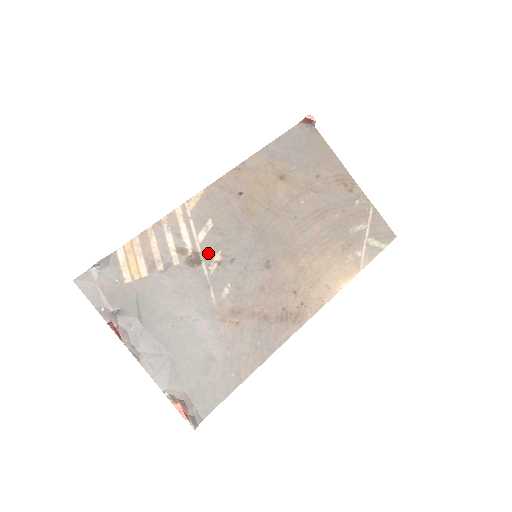
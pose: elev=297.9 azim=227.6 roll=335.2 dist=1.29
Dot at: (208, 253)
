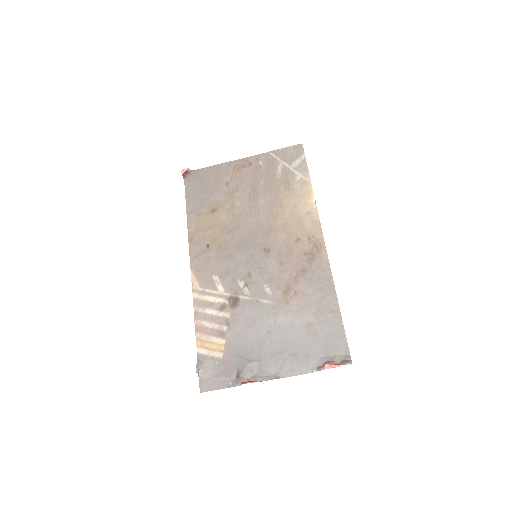
Dot at: (234, 290)
